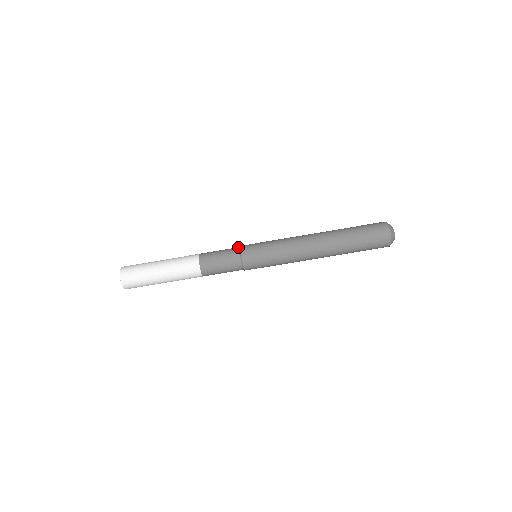
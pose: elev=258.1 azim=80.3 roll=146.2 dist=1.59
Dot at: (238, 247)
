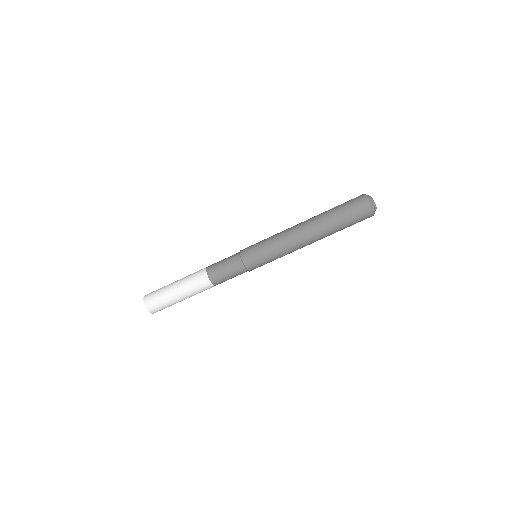
Dot at: (238, 252)
